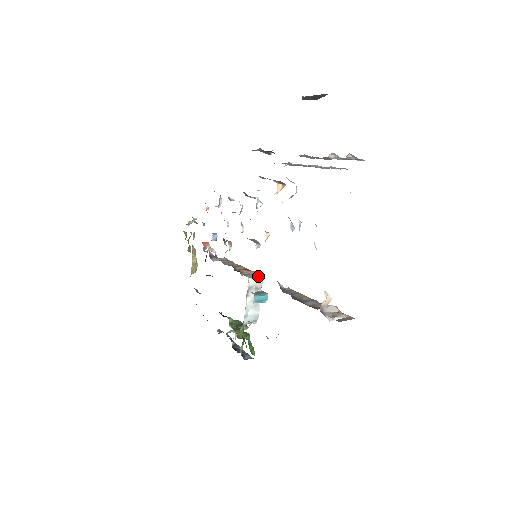
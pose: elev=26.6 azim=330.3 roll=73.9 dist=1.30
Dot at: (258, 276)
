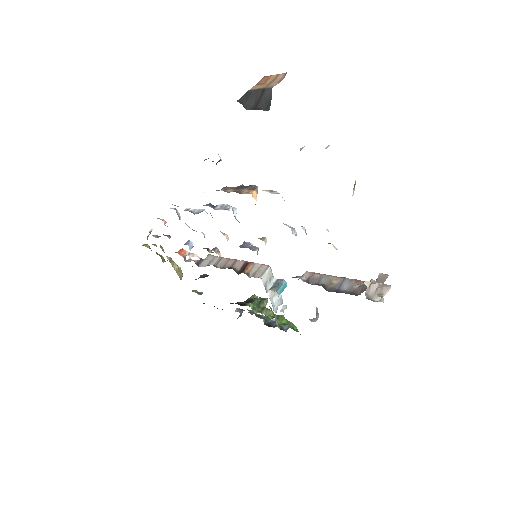
Dot at: (265, 269)
